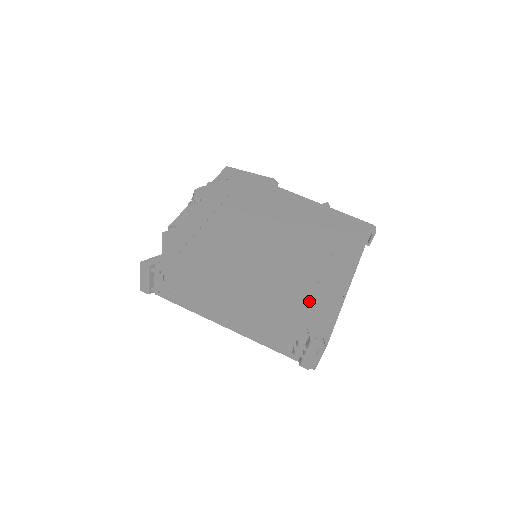
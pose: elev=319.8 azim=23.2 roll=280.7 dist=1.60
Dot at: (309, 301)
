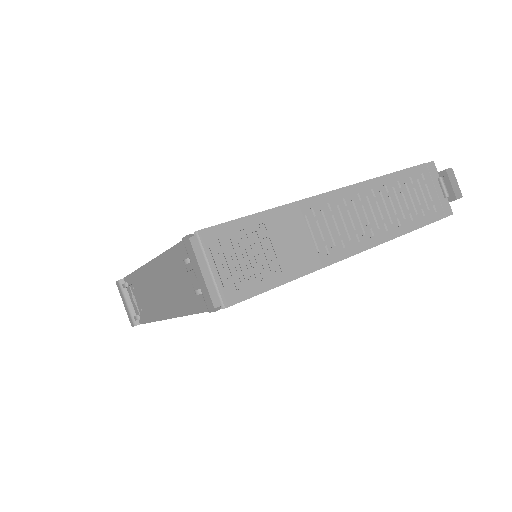
Dot at: occluded
